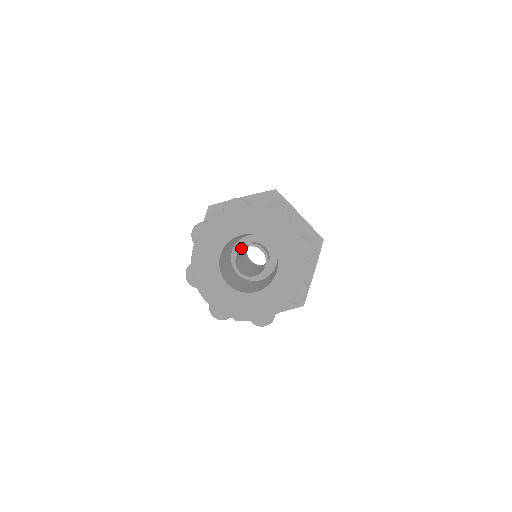
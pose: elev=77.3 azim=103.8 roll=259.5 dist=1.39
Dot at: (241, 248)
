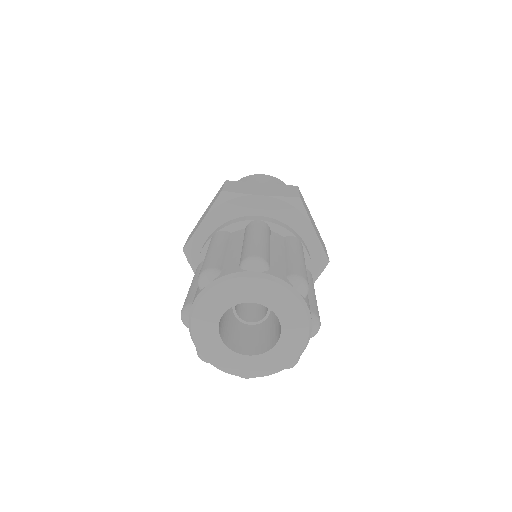
Dot at: occluded
